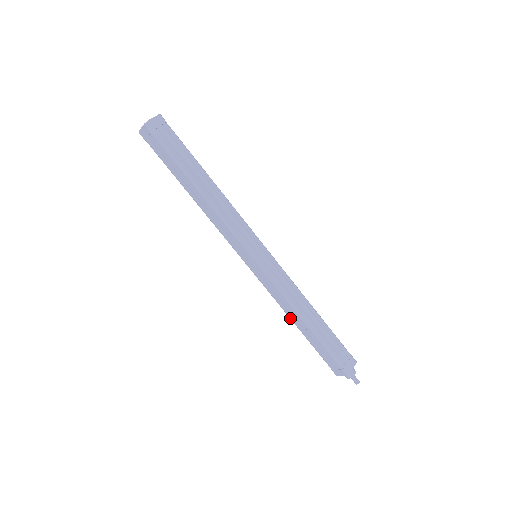
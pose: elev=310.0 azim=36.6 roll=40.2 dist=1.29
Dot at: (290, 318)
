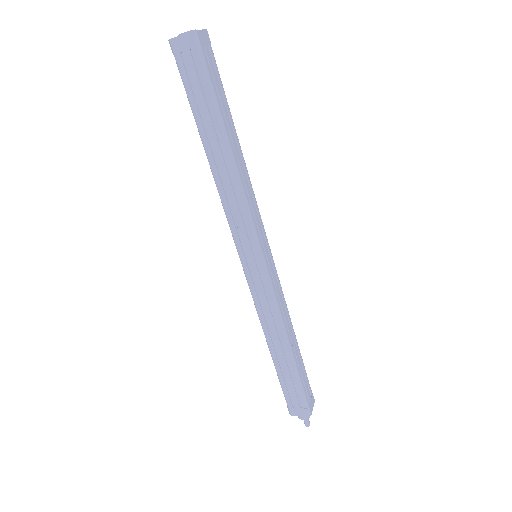
Dot at: (268, 341)
